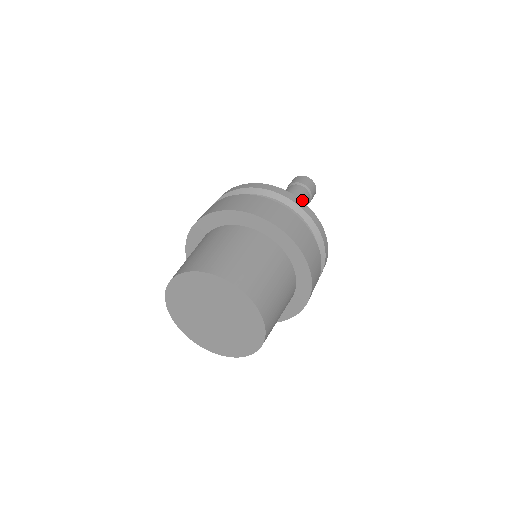
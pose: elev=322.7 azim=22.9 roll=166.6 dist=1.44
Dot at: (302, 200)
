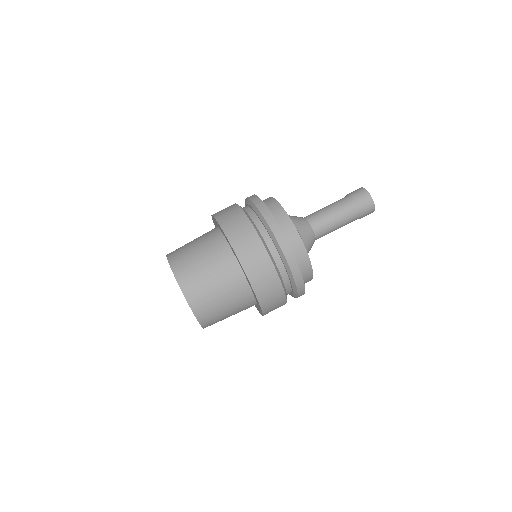
Dot at: (339, 214)
